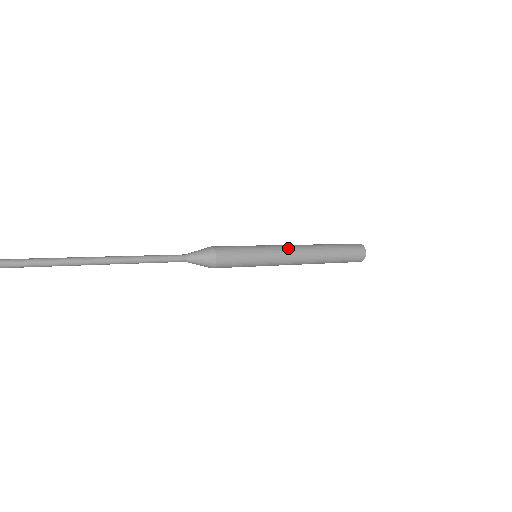
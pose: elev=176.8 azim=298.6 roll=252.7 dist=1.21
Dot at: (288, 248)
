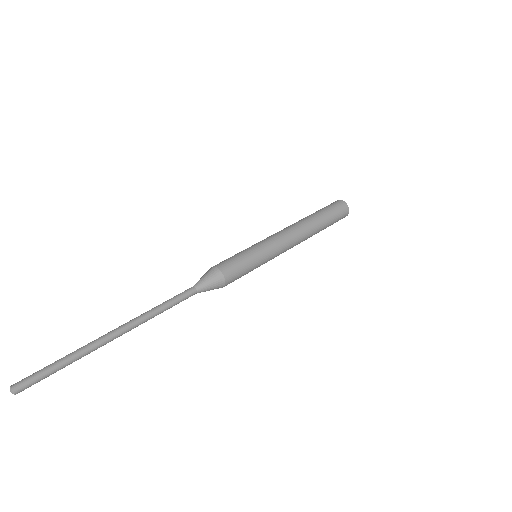
Dot at: (282, 235)
